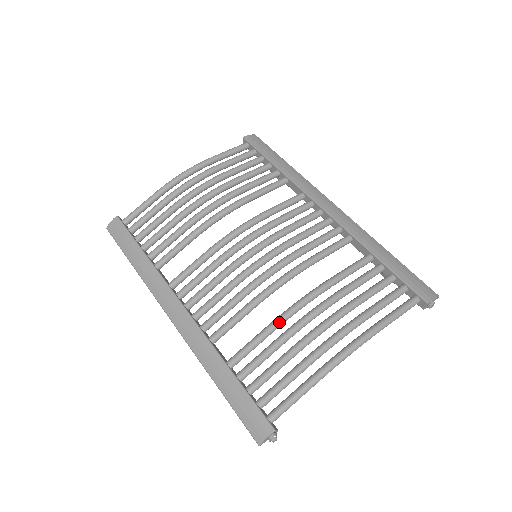
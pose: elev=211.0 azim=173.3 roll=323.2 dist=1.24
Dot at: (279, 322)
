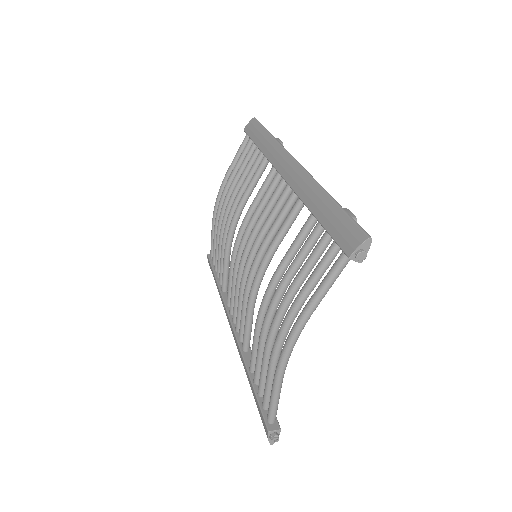
Dot at: (257, 325)
